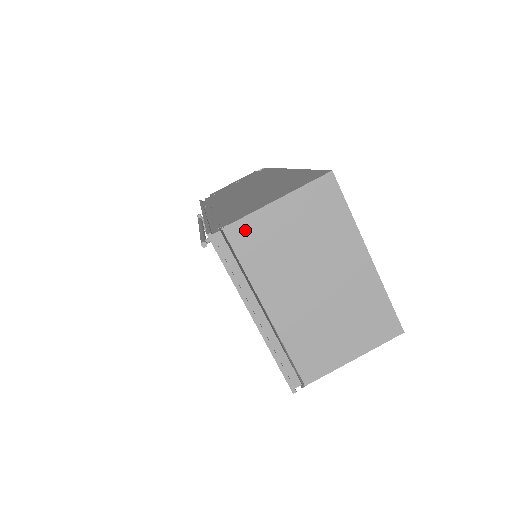
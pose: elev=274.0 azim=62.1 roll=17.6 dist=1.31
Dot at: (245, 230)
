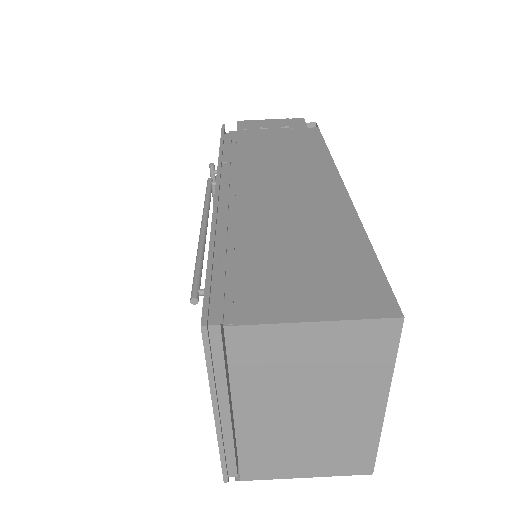
Dot at: (253, 338)
